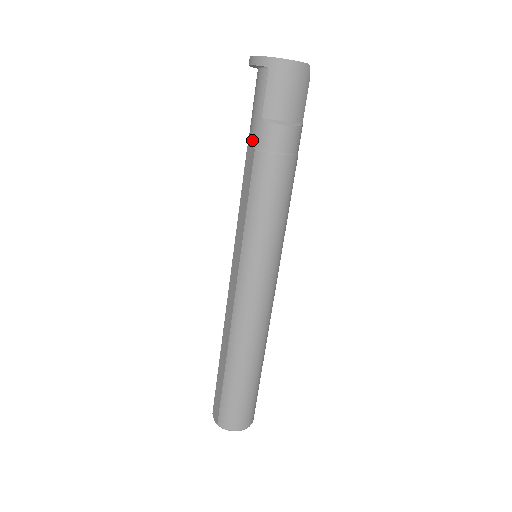
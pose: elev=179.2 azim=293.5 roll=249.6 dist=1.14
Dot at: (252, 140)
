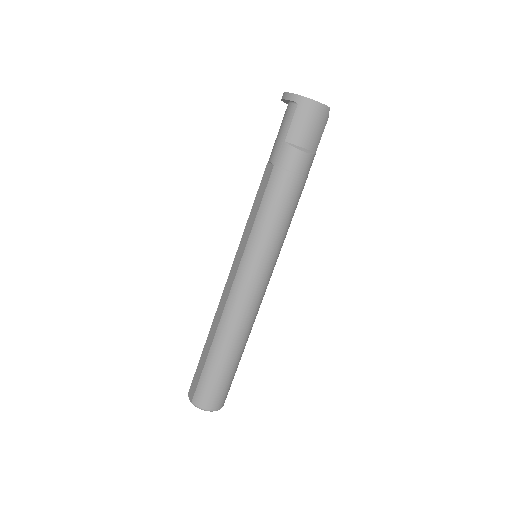
Dot at: (273, 158)
